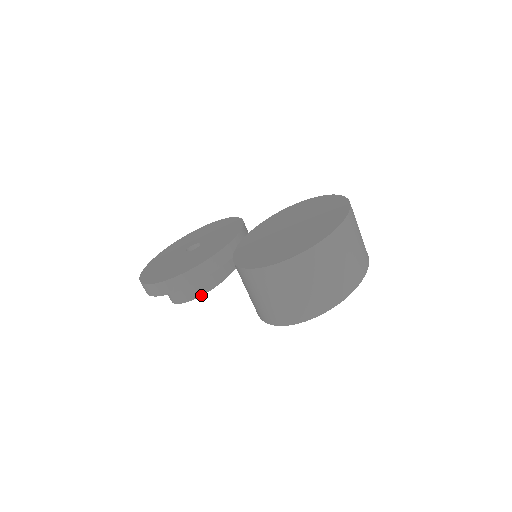
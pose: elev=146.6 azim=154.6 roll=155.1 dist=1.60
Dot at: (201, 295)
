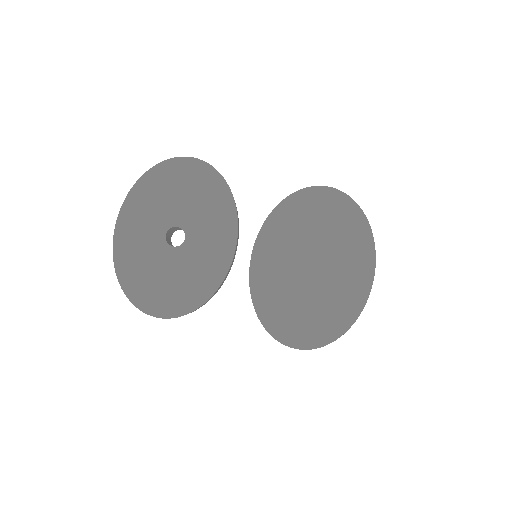
Dot at: occluded
